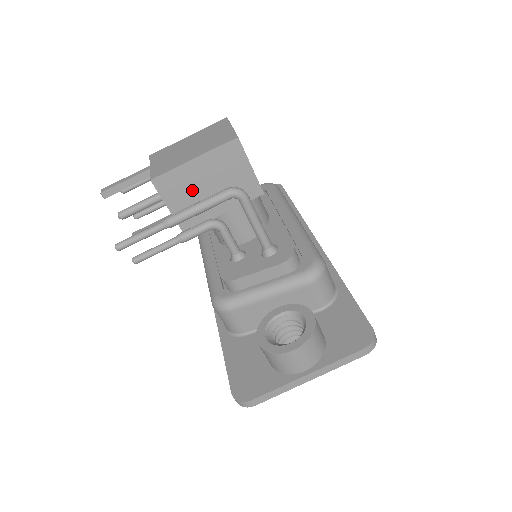
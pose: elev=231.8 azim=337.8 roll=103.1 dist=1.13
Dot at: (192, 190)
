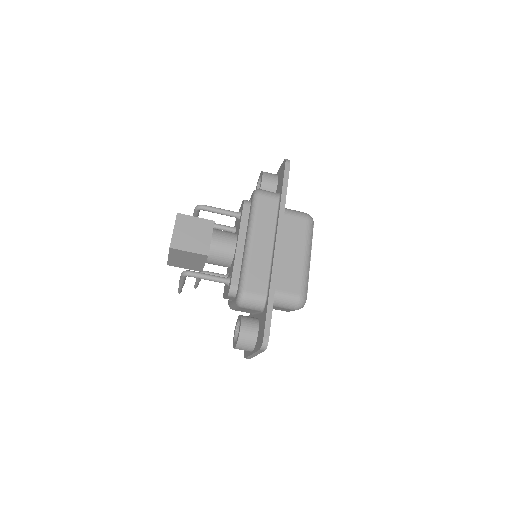
Dot at: (183, 263)
